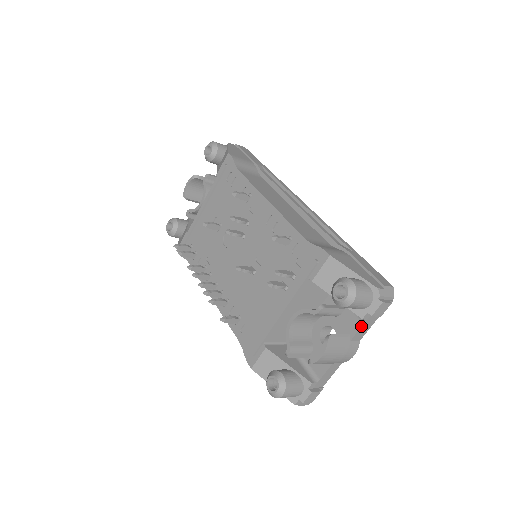
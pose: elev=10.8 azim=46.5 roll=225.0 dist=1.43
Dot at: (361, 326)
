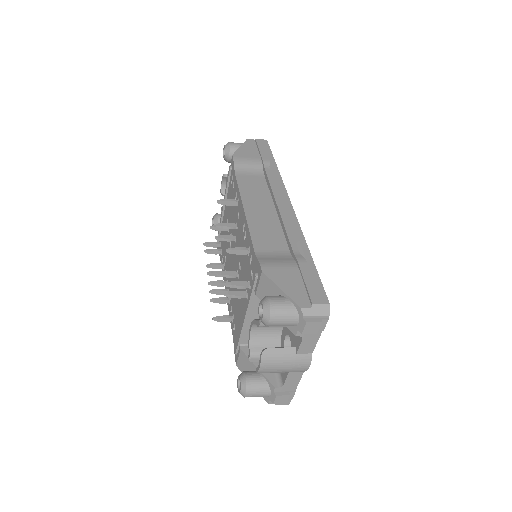
Dot at: (301, 341)
